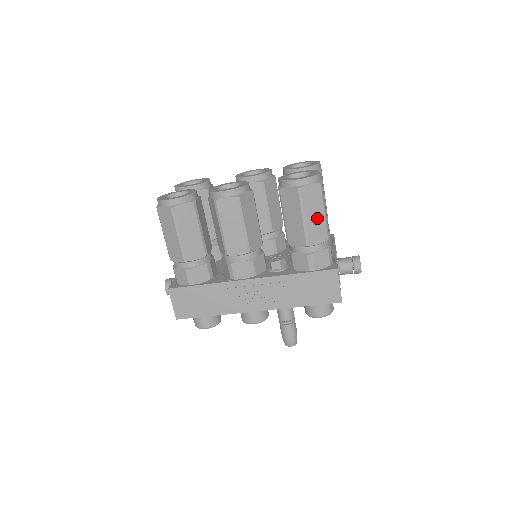
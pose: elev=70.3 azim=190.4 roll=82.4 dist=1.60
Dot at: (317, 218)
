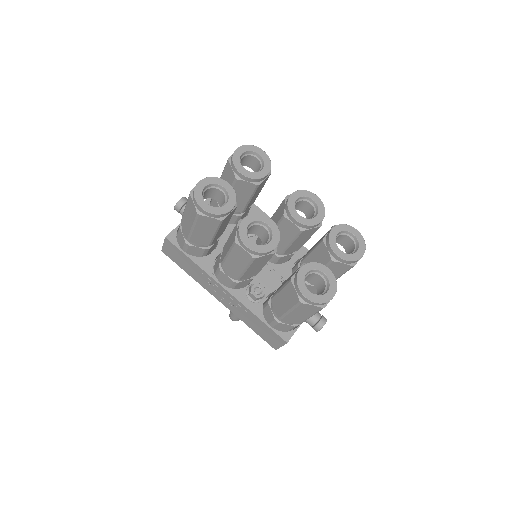
Dot at: (301, 316)
